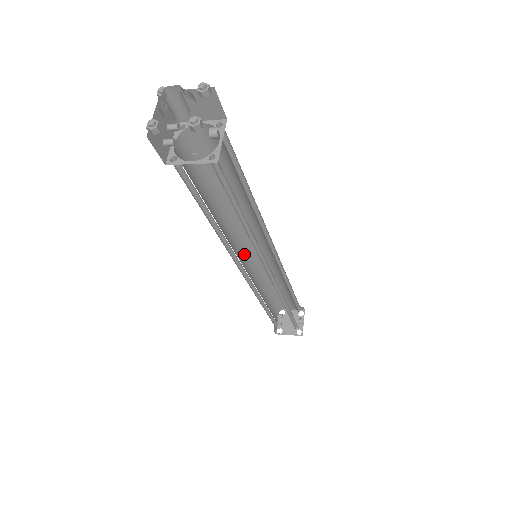
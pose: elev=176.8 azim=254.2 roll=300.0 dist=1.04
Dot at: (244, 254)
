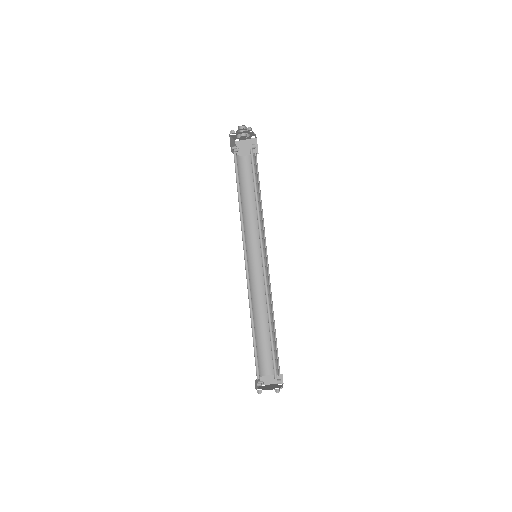
Dot at: (248, 262)
